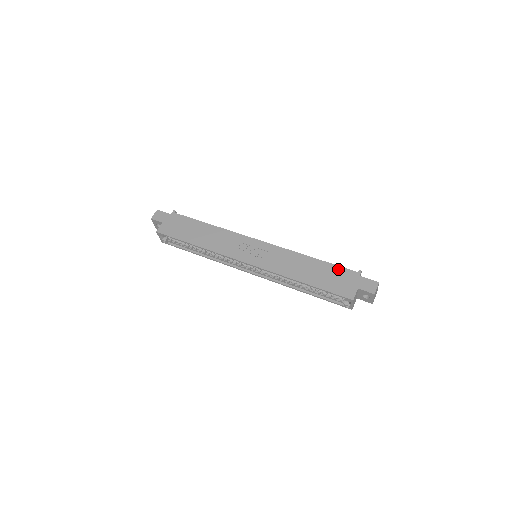
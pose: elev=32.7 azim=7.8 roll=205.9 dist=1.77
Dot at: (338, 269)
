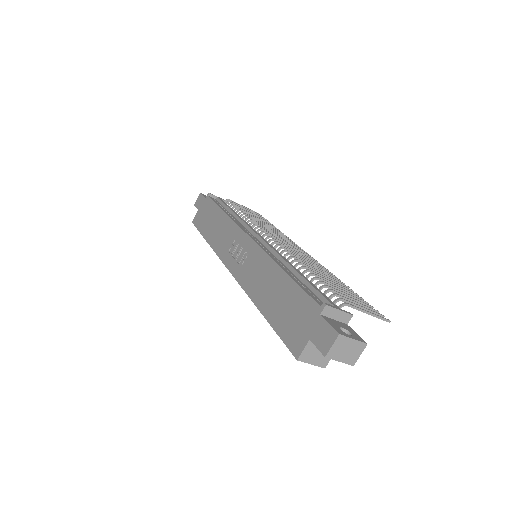
Dot at: (300, 296)
